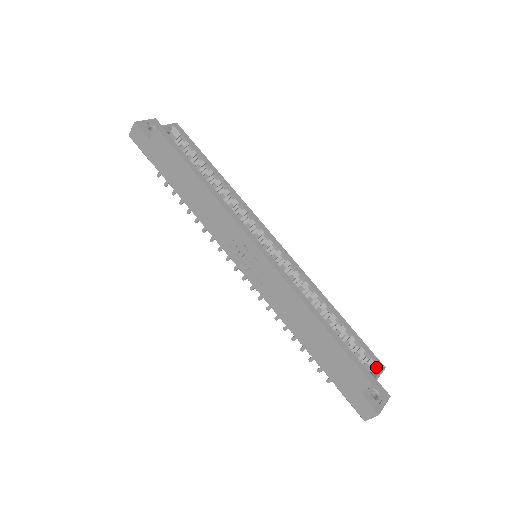
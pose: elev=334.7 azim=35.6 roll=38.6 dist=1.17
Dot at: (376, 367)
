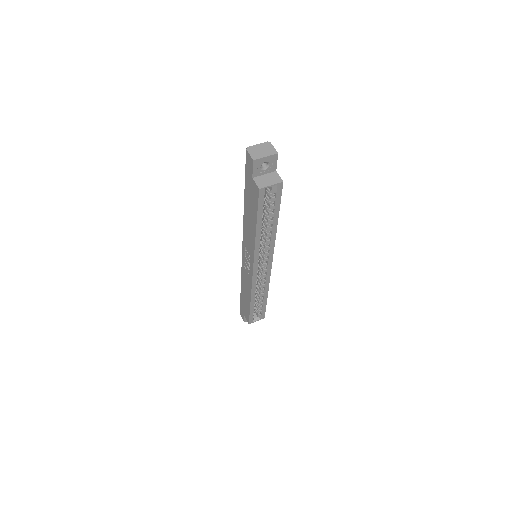
Dot at: (260, 317)
